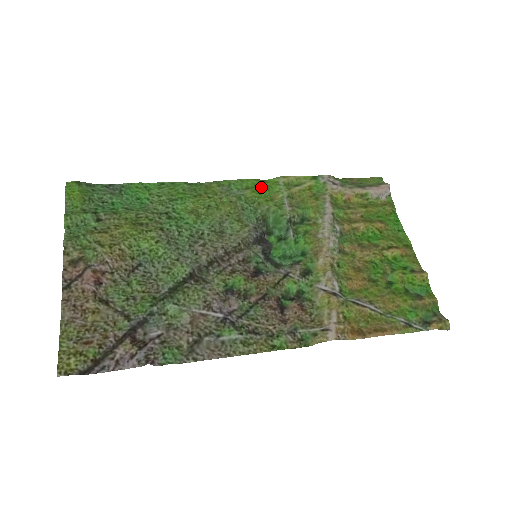
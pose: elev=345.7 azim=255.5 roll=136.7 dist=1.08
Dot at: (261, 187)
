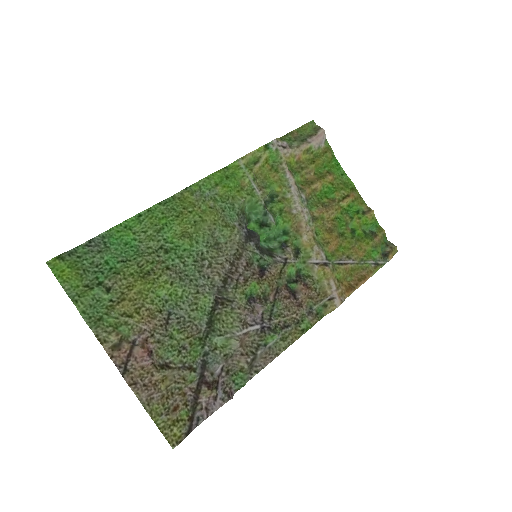
Dot at: (228, 178)
